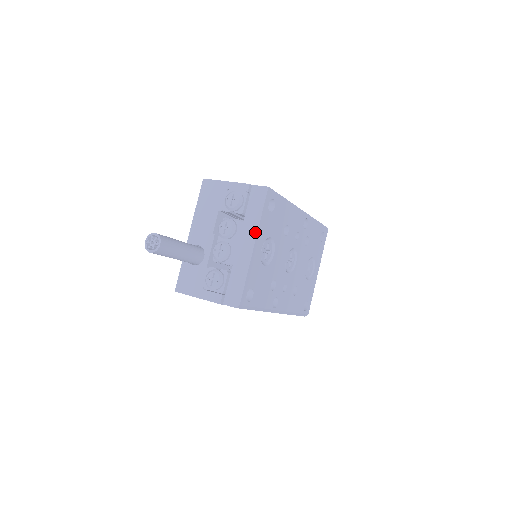
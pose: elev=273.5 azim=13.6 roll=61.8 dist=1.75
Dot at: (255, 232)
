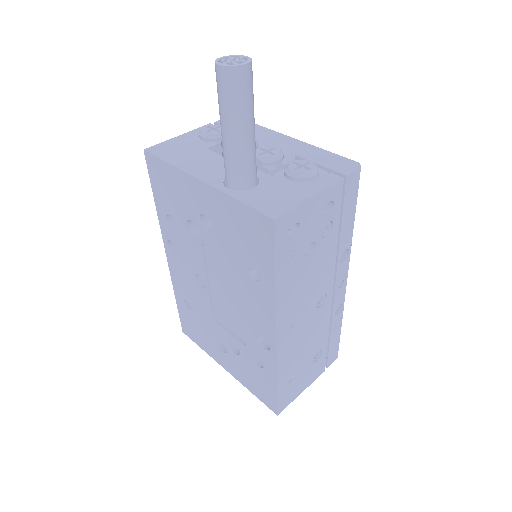
Dot at: (273, 132)
